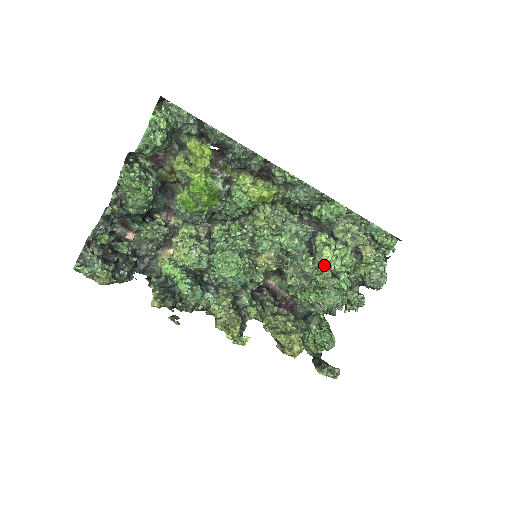
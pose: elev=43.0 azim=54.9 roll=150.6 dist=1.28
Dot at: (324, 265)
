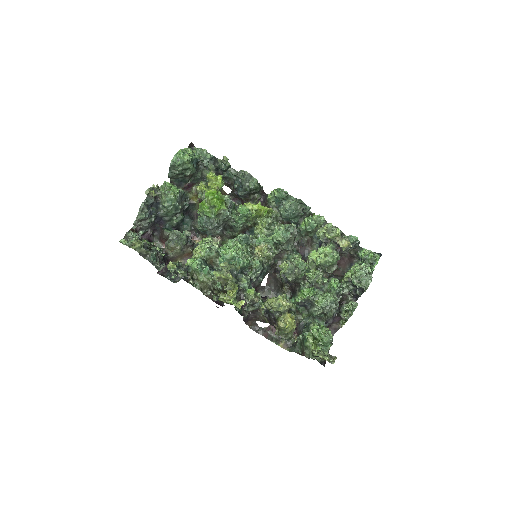
Dot at: occluded
